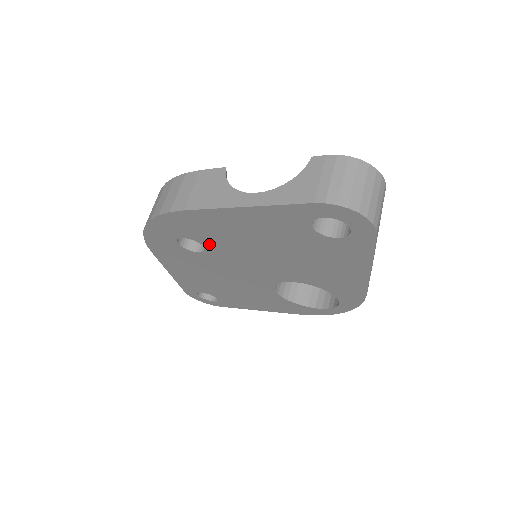
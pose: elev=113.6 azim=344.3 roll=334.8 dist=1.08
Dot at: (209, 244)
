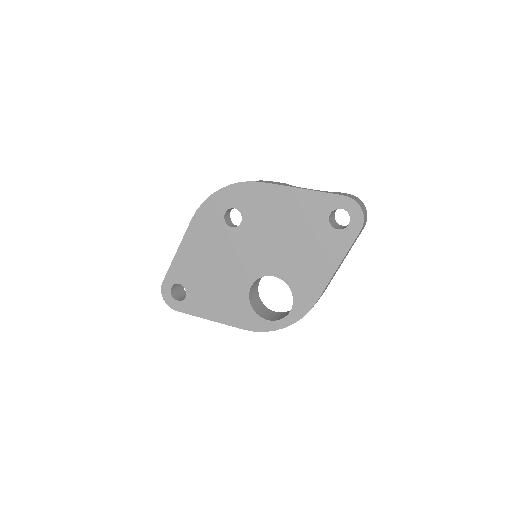
Dot at: (248, 219)
